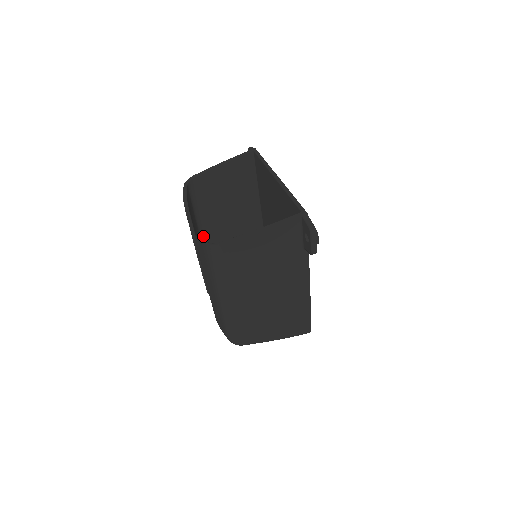
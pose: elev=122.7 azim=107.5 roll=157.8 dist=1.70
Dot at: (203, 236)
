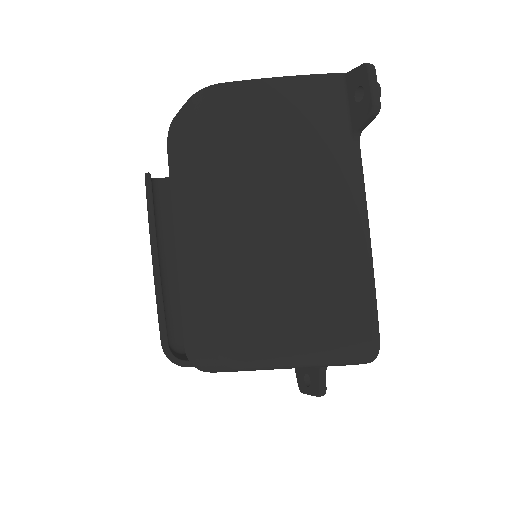
Dot at: (163, 272)
